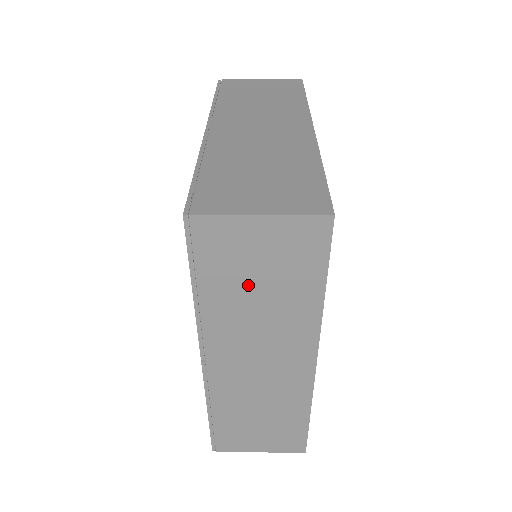
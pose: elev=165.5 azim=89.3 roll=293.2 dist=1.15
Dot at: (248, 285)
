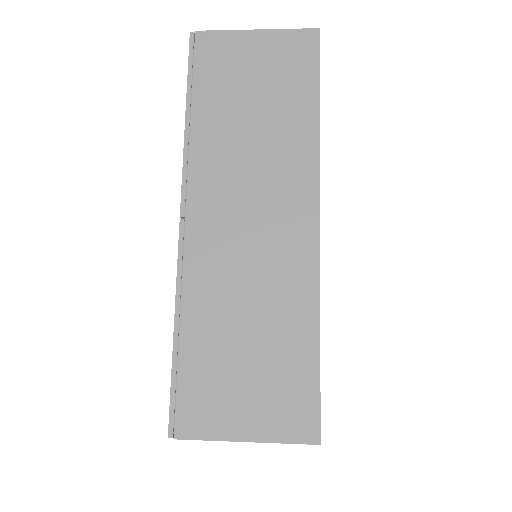
Dot at: (241, 104)
